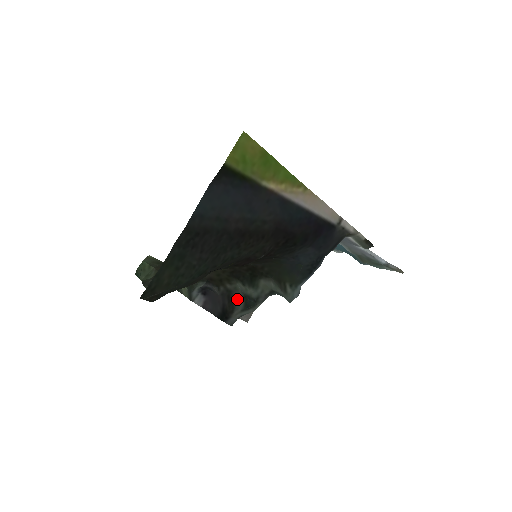
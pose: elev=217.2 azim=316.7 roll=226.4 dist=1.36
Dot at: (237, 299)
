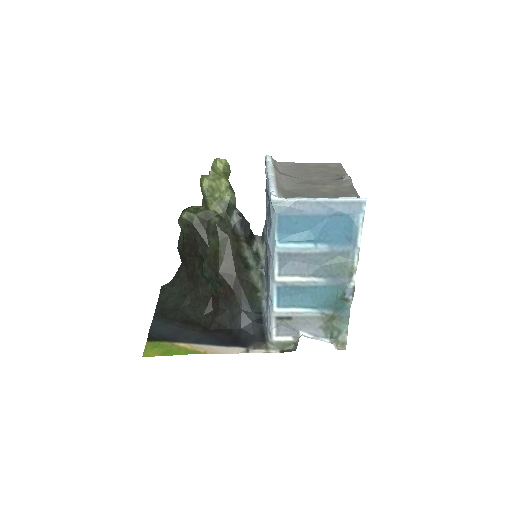
Dot at: (251, 249)
